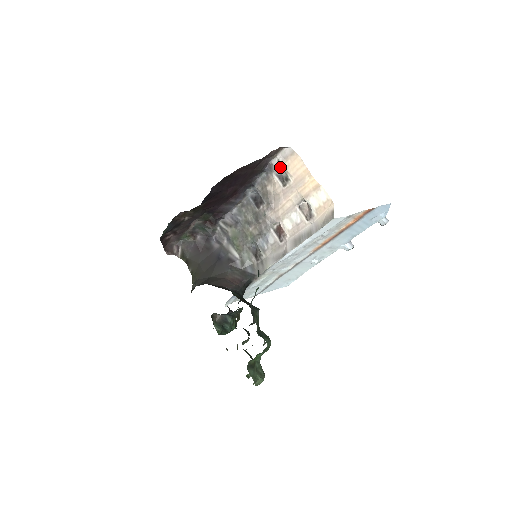
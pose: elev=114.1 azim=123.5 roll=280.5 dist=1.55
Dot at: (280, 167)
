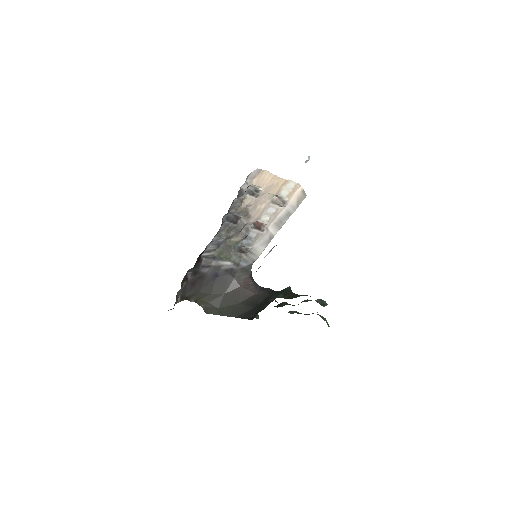
Dot at: (248, 186)
